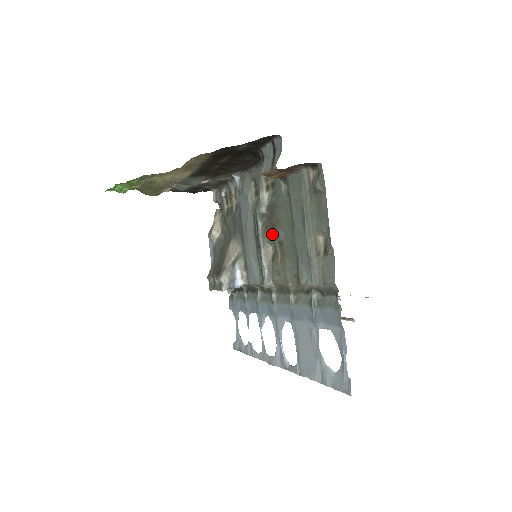
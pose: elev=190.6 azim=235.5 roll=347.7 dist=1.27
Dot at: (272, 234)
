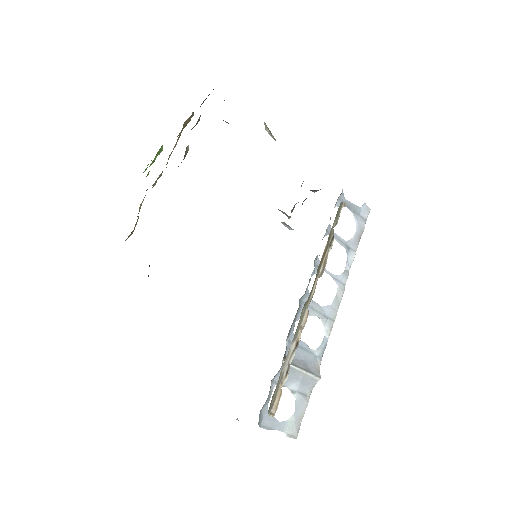
Dot at: occluded
